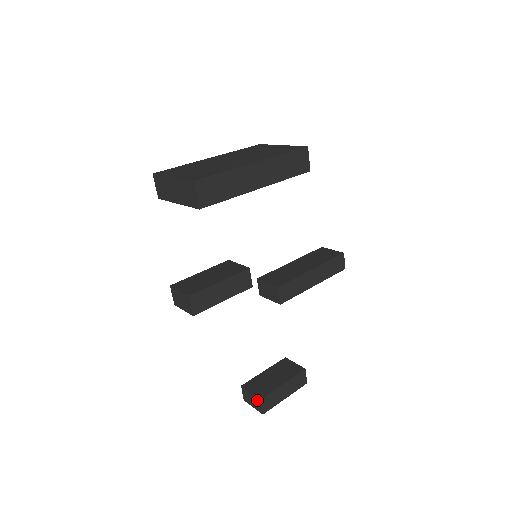
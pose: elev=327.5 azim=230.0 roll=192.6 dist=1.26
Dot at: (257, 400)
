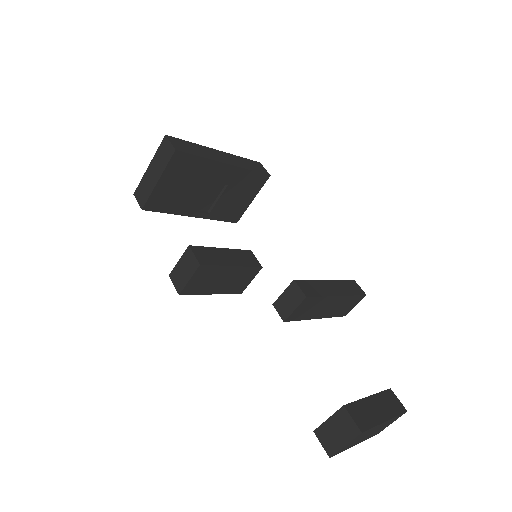
Dot at: (341, 415)
